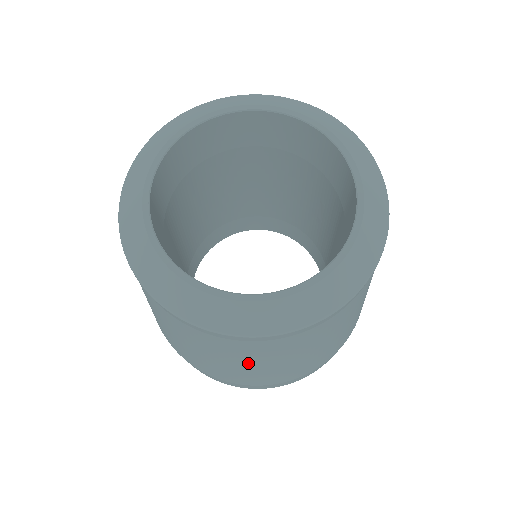
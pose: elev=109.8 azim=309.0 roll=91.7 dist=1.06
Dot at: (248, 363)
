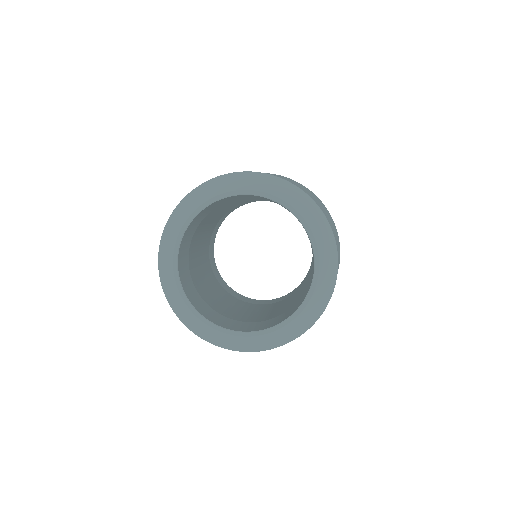
Dot at: occluded
